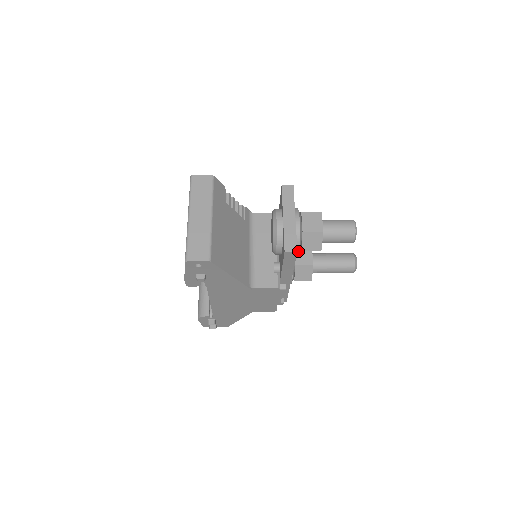
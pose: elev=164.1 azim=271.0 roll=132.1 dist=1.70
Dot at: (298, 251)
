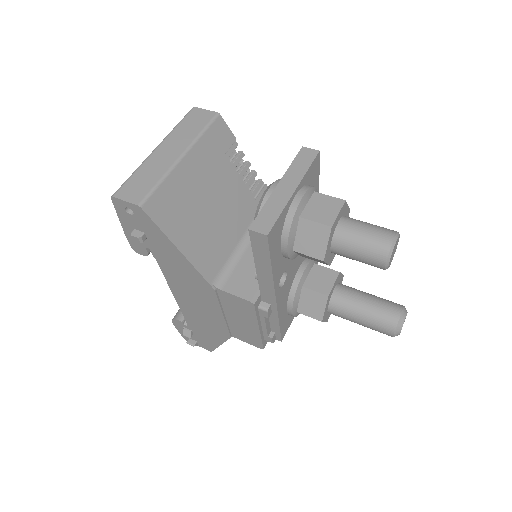
Dot at: (286, 248)
